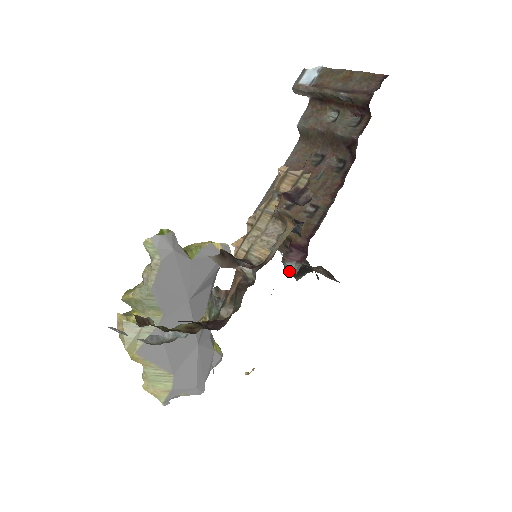
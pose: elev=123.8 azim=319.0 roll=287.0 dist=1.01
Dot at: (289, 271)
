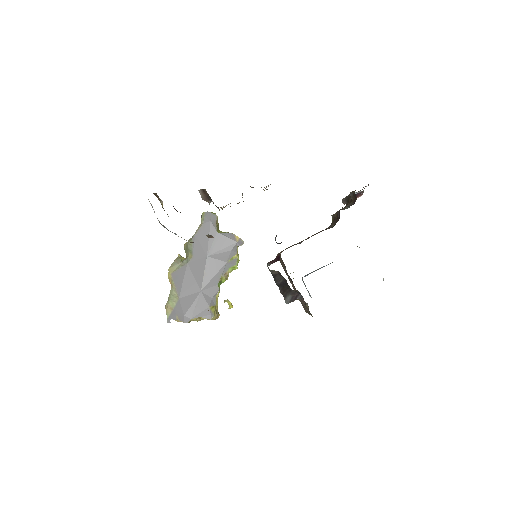
Dot at: (277, 284)
